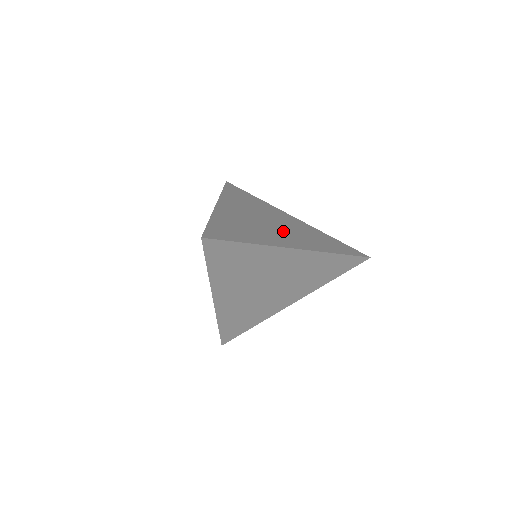
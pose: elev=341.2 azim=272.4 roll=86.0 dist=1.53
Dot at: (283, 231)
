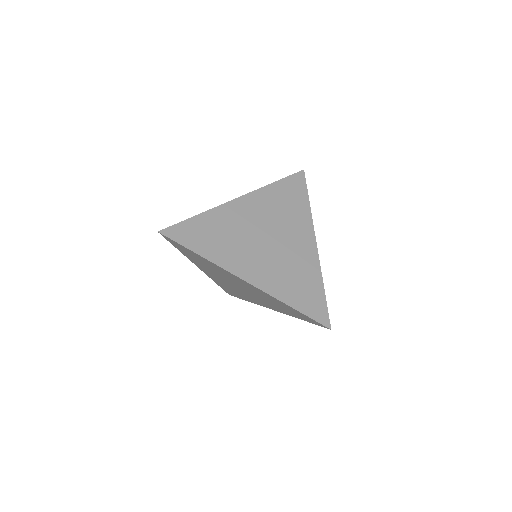
Dot at: (266, 256)
